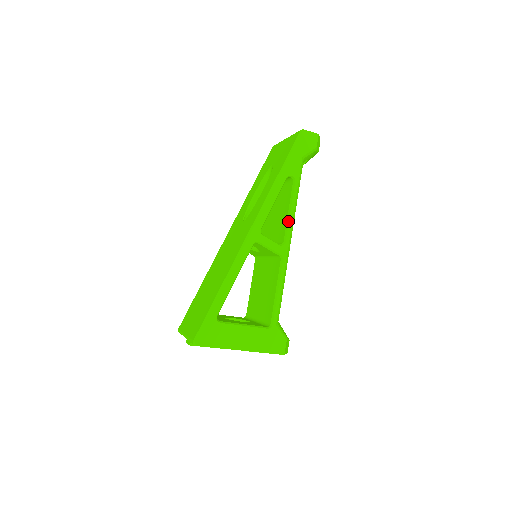
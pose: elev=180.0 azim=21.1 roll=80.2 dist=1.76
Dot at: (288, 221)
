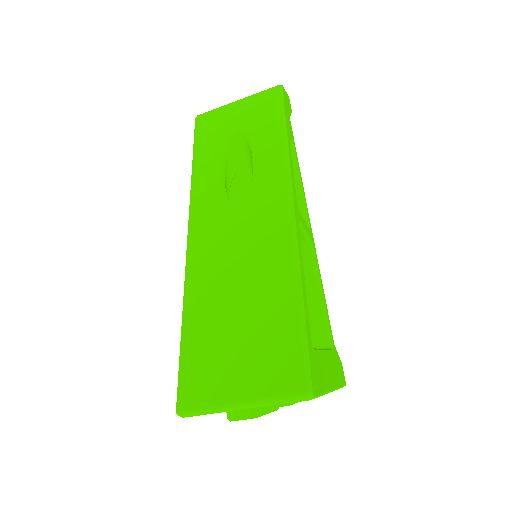
Dot at: (303, 197)
